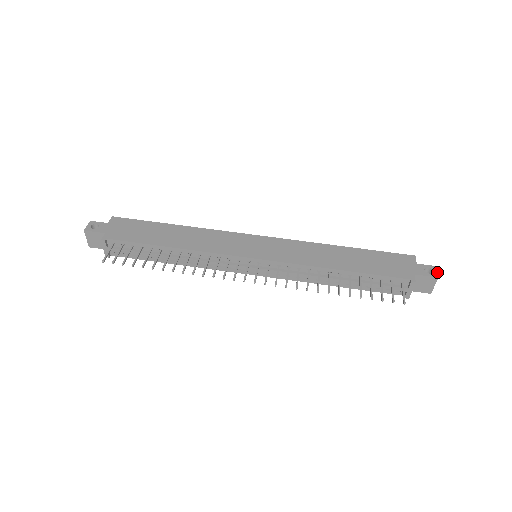
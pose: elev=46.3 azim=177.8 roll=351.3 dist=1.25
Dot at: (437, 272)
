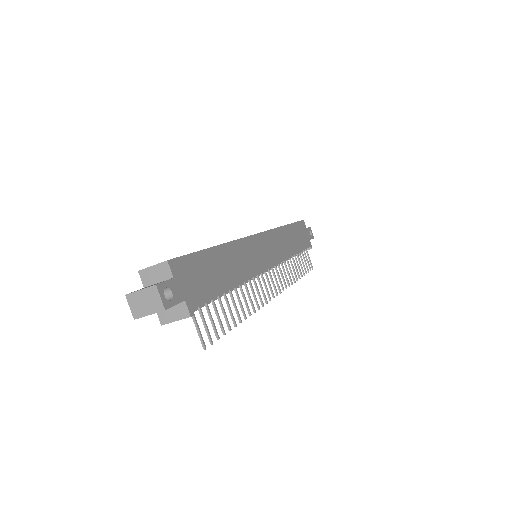
Dot at: occluded
